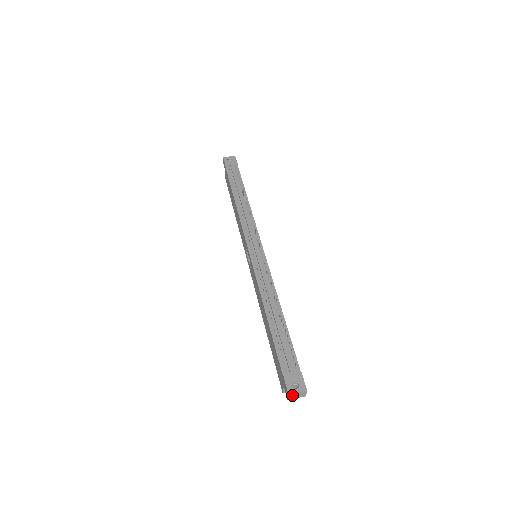
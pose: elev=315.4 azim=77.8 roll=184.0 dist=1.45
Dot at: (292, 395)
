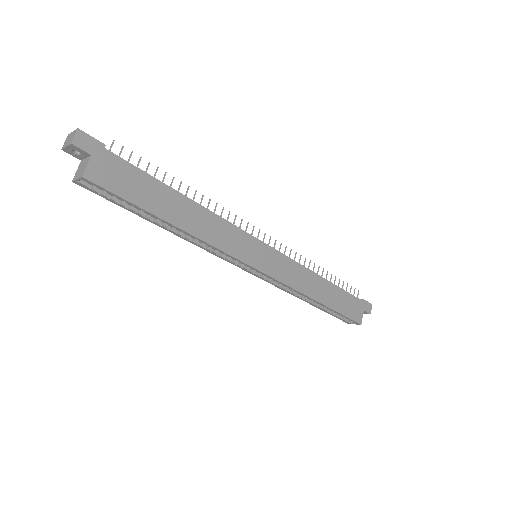
Dot at: (69, 138)
